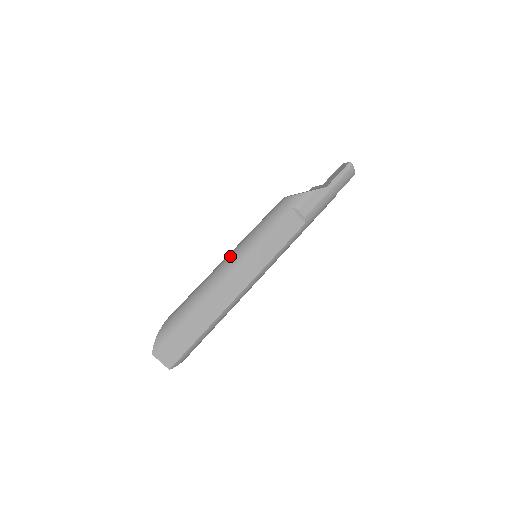
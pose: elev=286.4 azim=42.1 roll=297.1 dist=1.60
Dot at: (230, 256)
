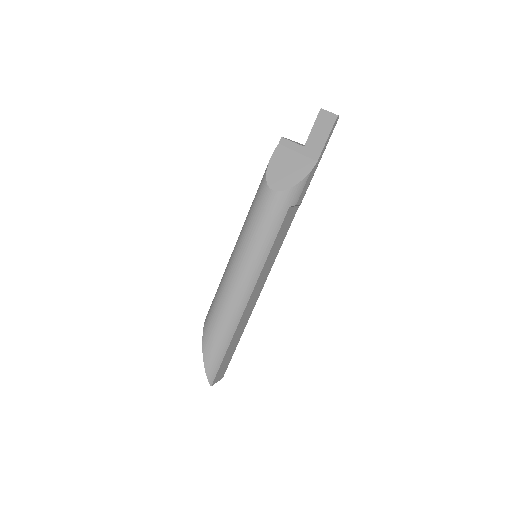
Dot at: (241, 281)
